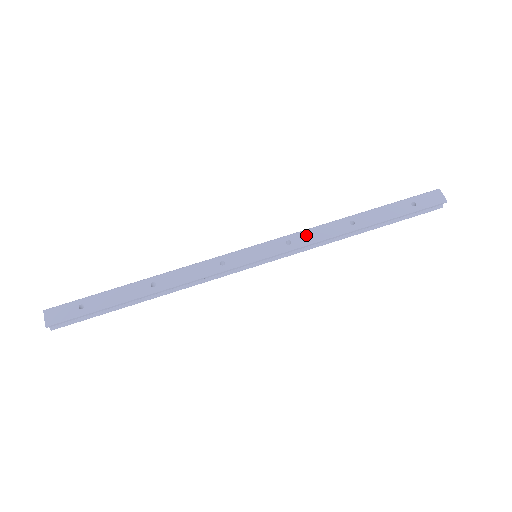
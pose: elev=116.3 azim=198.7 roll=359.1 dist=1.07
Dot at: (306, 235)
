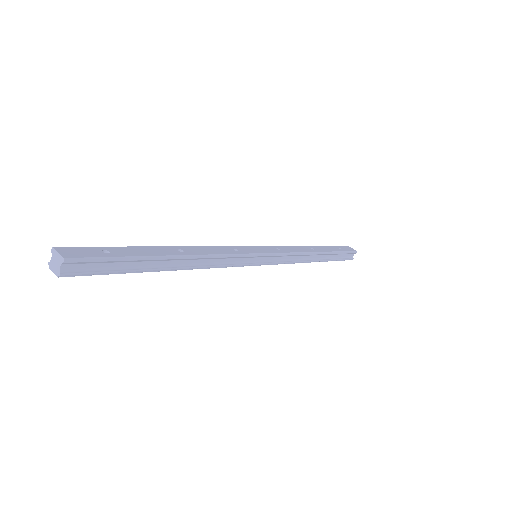
Dot at: (287, 248)
